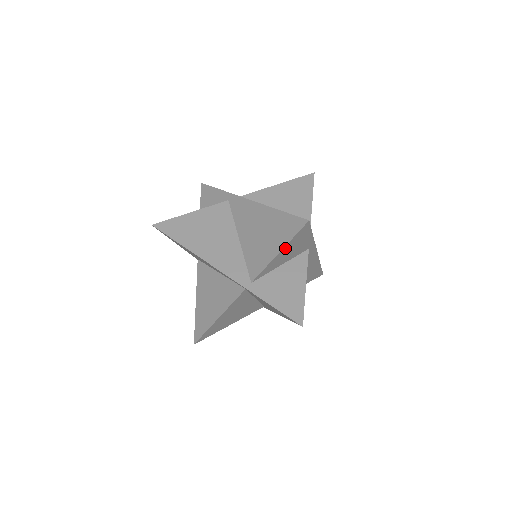
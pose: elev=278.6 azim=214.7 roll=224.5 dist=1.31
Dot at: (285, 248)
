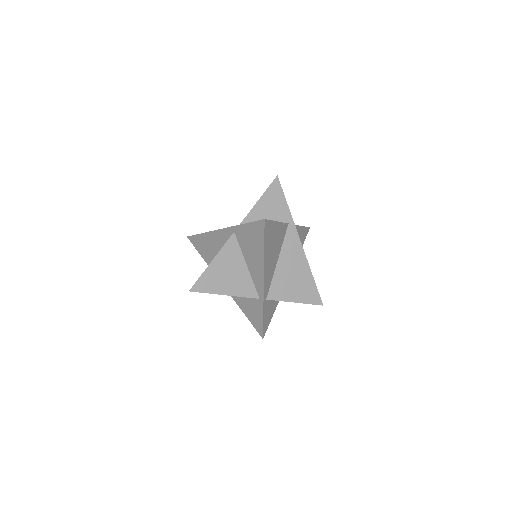
Dot at: (263, 199)
